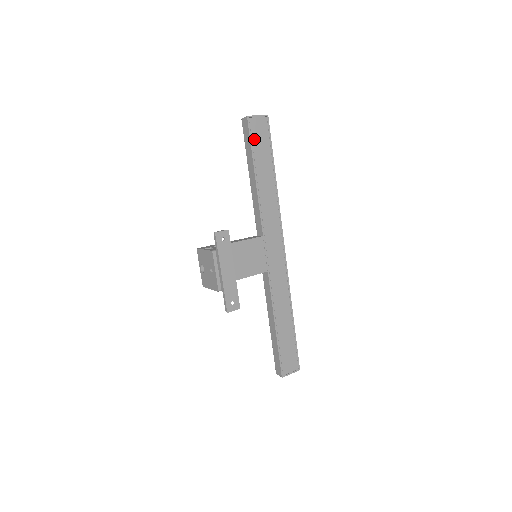
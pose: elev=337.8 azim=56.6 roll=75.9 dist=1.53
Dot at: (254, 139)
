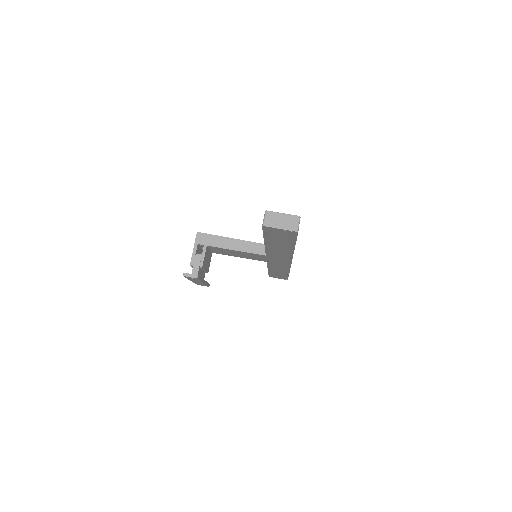
Dot at: (269, 234)
